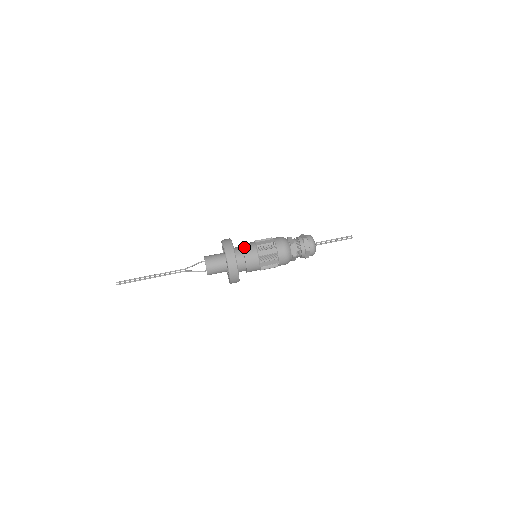
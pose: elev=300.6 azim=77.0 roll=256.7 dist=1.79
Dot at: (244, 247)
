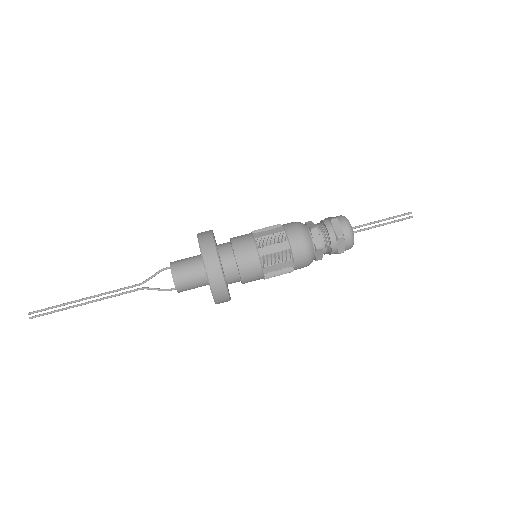
Dot at: (239, 260)
